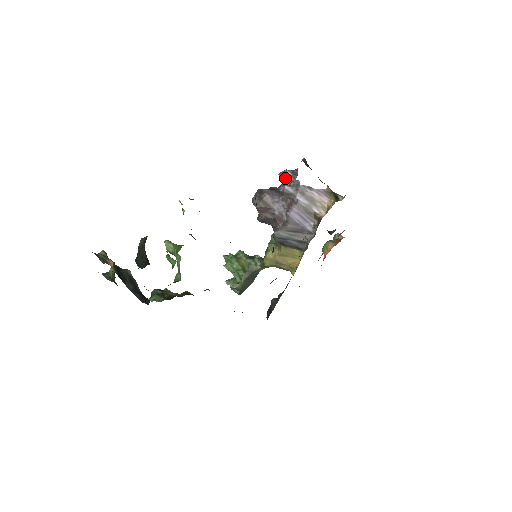
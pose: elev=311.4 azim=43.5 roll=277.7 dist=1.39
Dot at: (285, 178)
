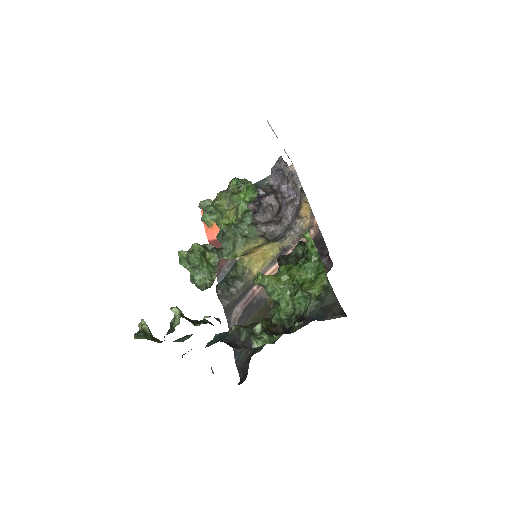
Dot at: (282, 180)
